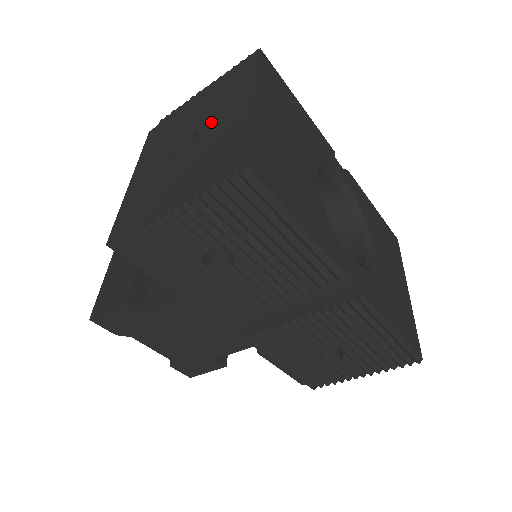
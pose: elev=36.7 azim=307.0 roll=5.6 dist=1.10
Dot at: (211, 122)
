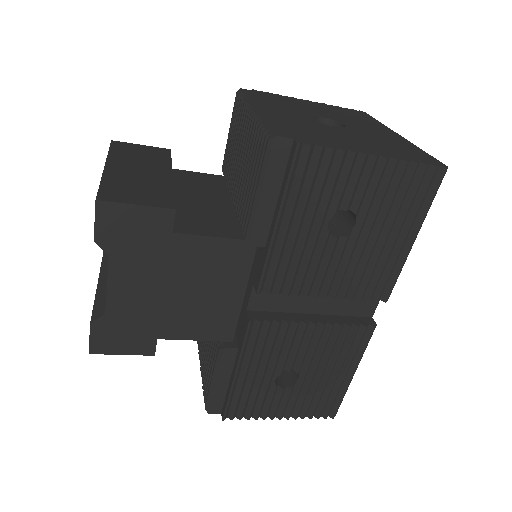
Dot at: (354, 124)
